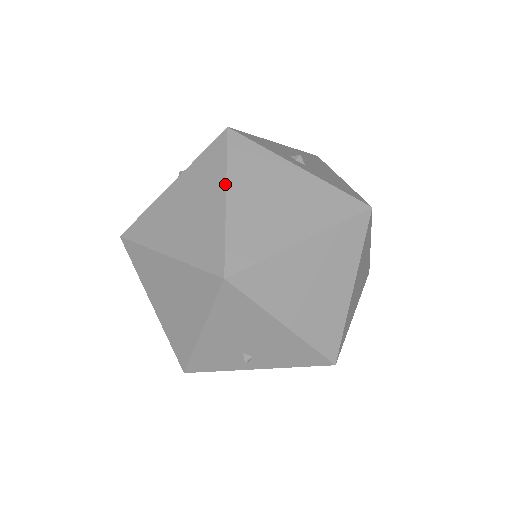
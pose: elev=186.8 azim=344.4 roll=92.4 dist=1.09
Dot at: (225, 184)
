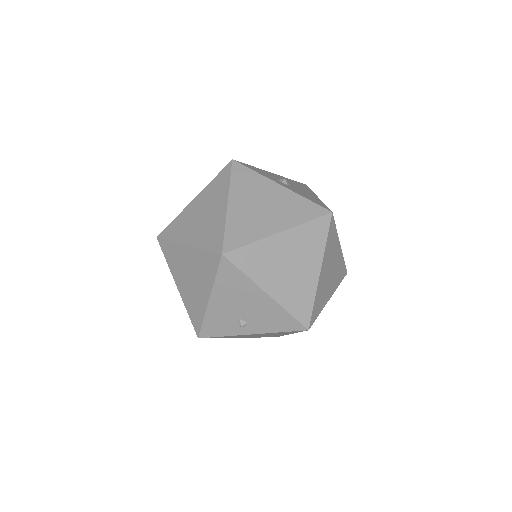
Dot at: (228, 195)
